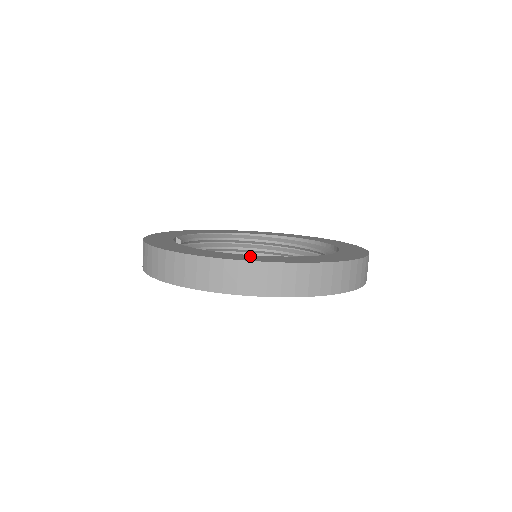
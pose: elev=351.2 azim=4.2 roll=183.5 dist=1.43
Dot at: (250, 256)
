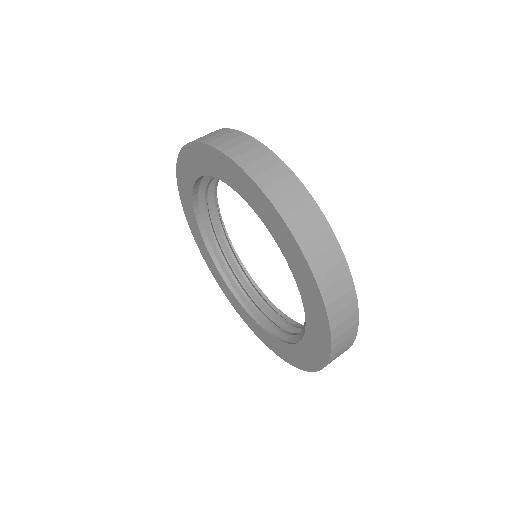
Dot at: occluded
